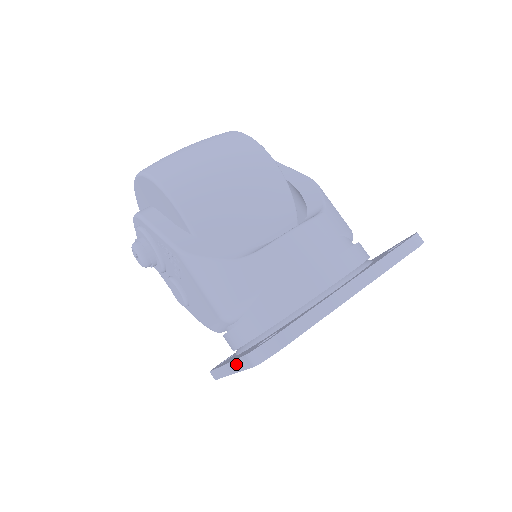
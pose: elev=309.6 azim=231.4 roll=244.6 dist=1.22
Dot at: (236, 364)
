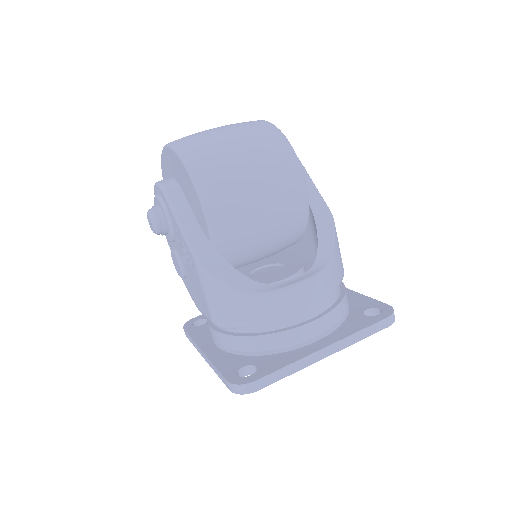
Dot at: (214, 368)
